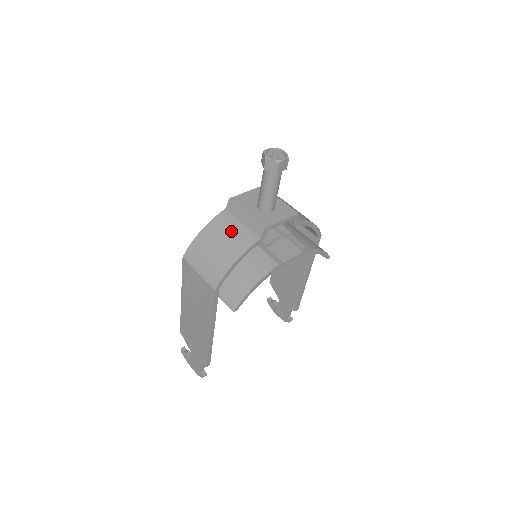
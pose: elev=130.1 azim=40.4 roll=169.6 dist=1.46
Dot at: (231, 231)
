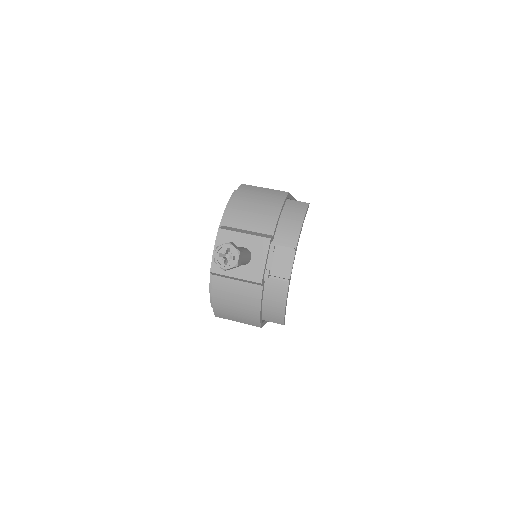
Dot at: (235, 292)
